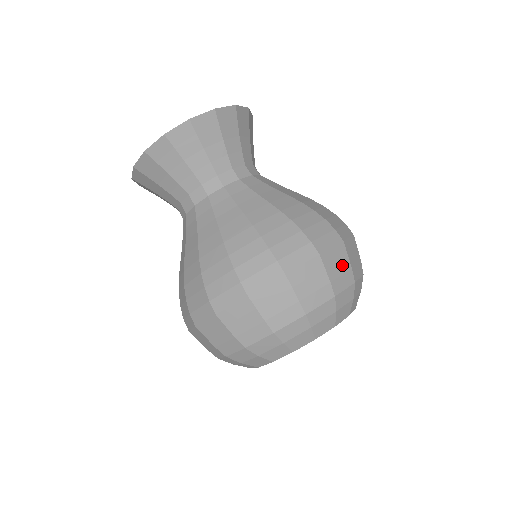
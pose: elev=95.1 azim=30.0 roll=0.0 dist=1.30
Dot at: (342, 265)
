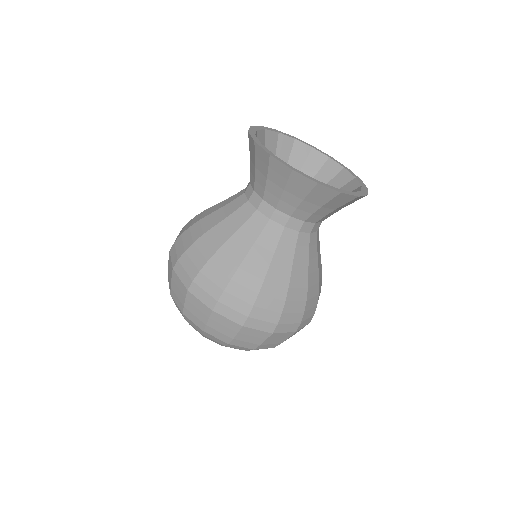
Dot at: occluded
